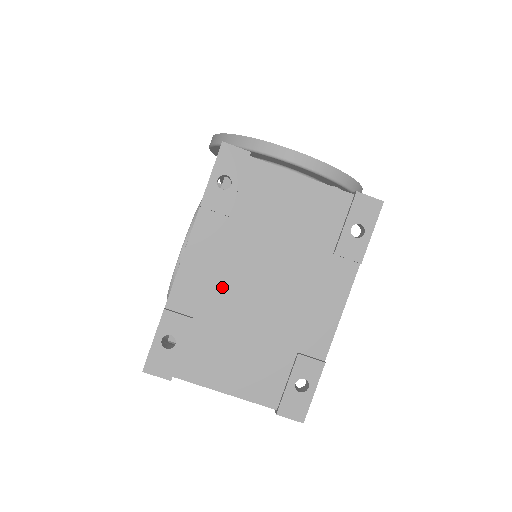
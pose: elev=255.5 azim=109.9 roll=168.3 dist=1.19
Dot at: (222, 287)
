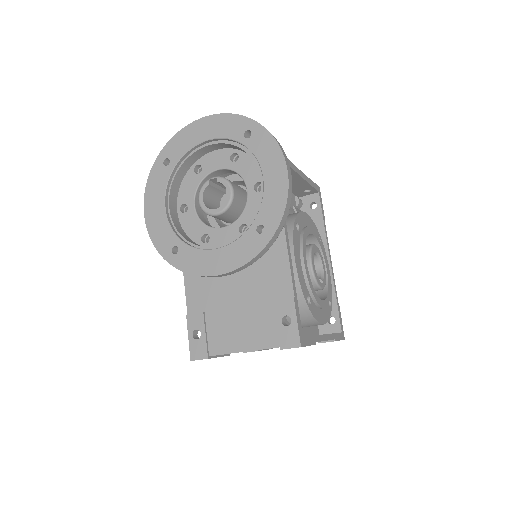
Dot at: occluded
